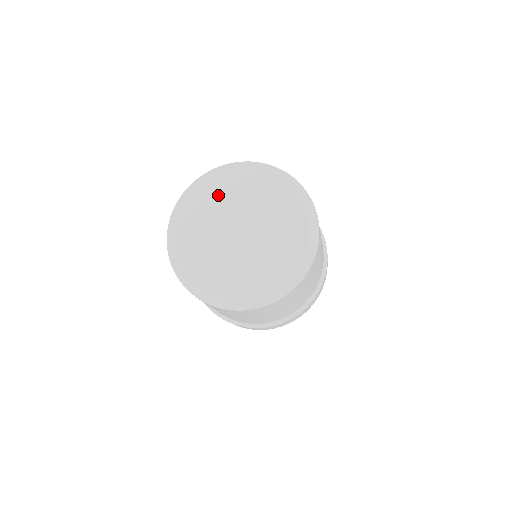
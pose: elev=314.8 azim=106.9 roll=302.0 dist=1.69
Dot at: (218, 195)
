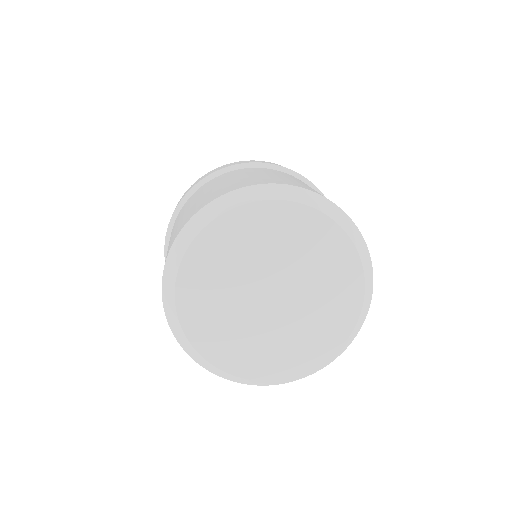
Dot at: (225, 256)
